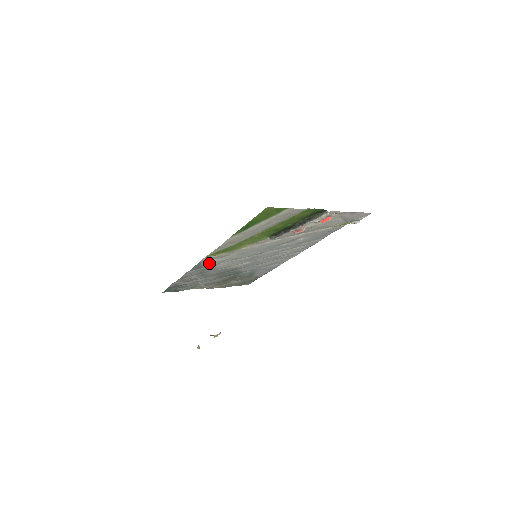
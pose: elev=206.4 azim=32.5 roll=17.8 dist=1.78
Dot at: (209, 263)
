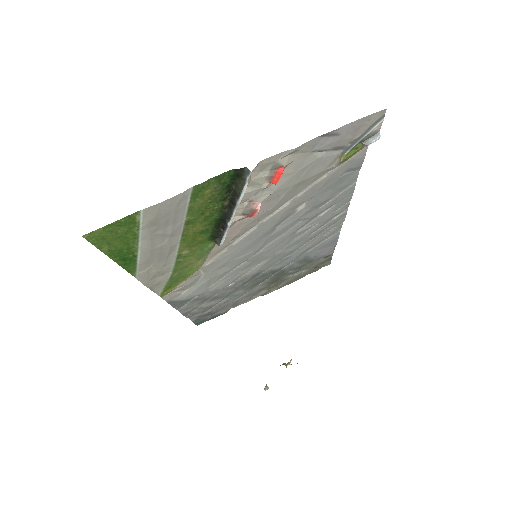
Dot at: (188, 294)
